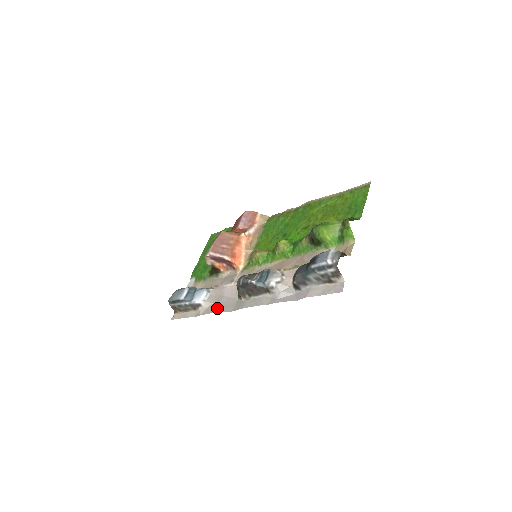
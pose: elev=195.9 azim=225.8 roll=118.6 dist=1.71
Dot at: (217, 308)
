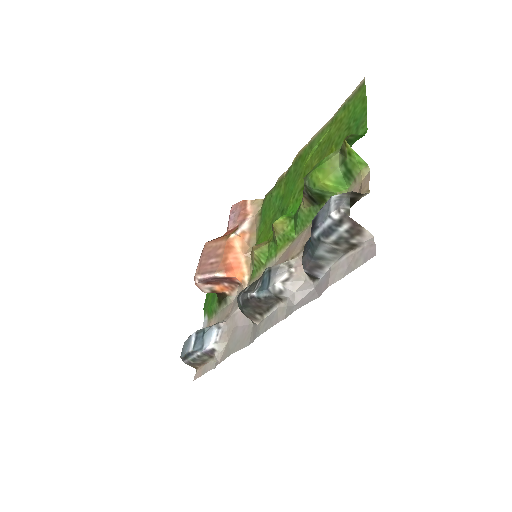
Dot at: (233, 347)
